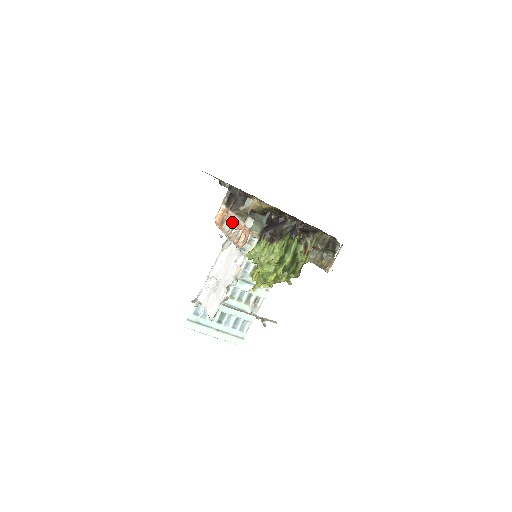
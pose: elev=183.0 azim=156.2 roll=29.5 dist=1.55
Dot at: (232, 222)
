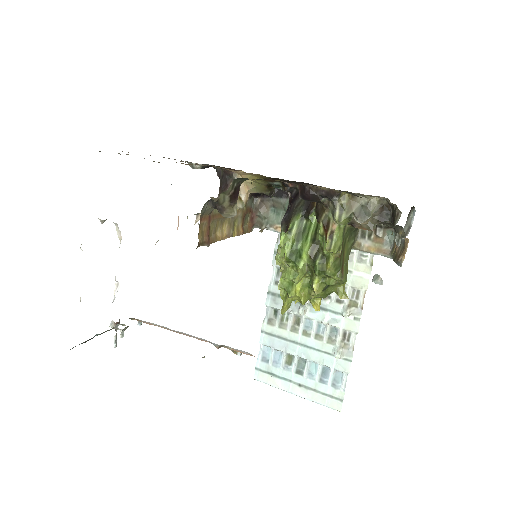
Dot at: occluded
